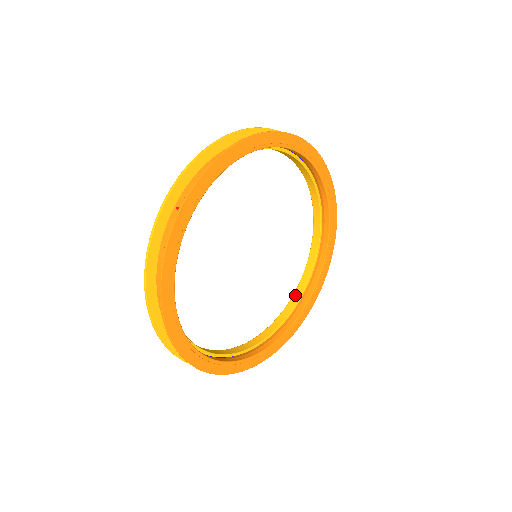
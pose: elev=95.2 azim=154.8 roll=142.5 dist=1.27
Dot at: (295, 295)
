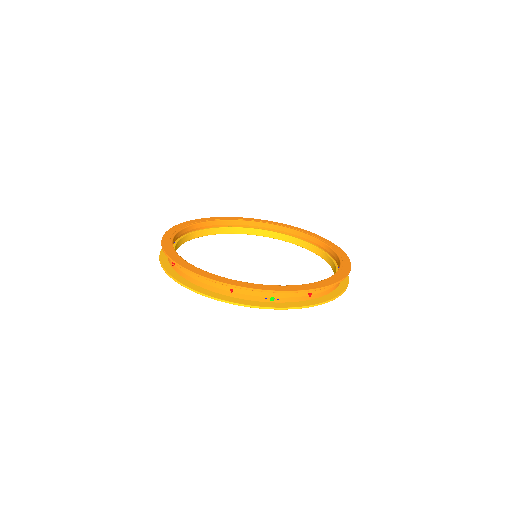
Dot at: (323, 257)
